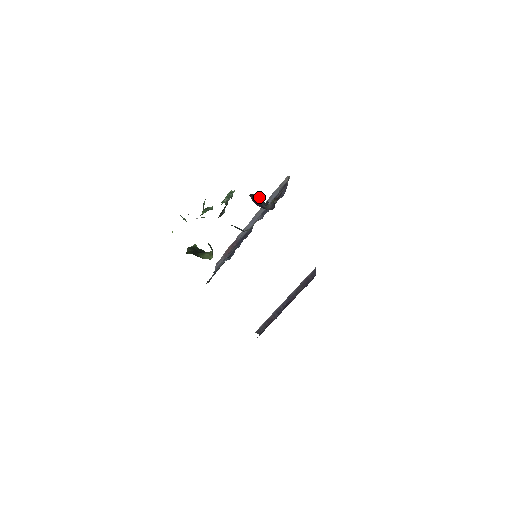
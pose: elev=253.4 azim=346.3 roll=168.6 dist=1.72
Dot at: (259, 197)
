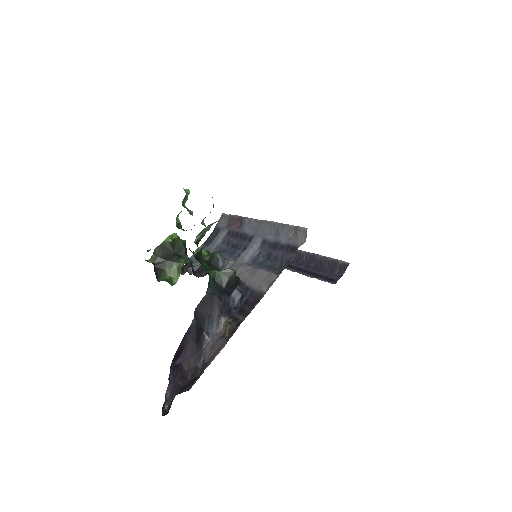
Dot at: (230, 281)
